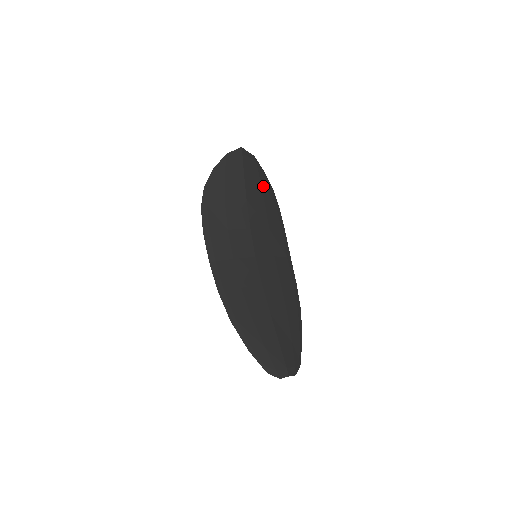
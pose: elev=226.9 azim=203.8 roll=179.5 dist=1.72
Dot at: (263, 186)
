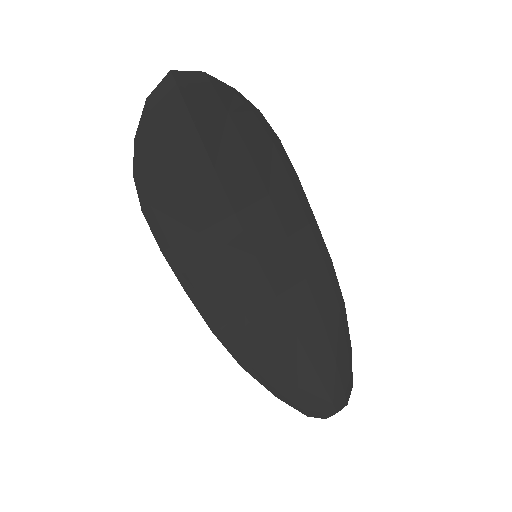
Dot at: (238, 122)
